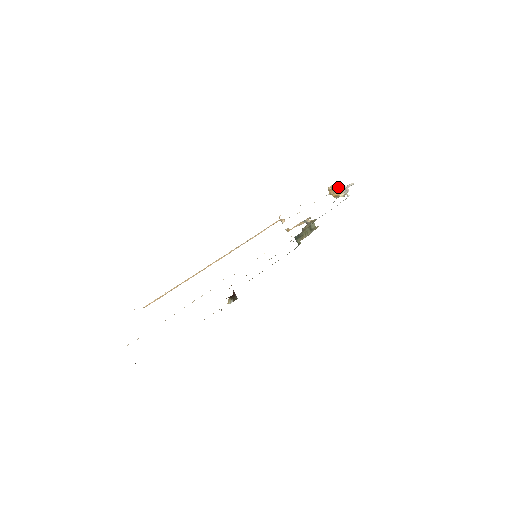
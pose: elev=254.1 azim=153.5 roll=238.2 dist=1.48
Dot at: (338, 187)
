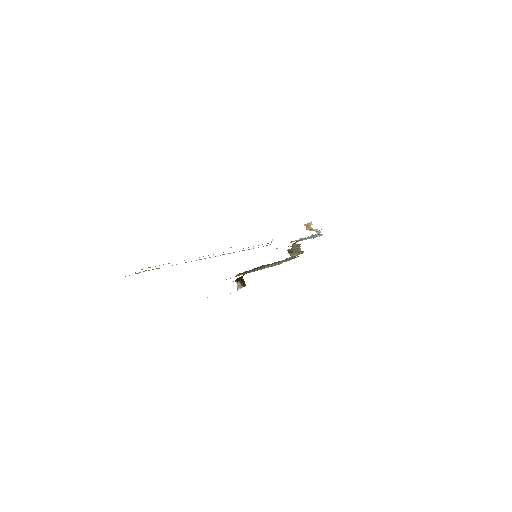
Dot at: (311, 227)
